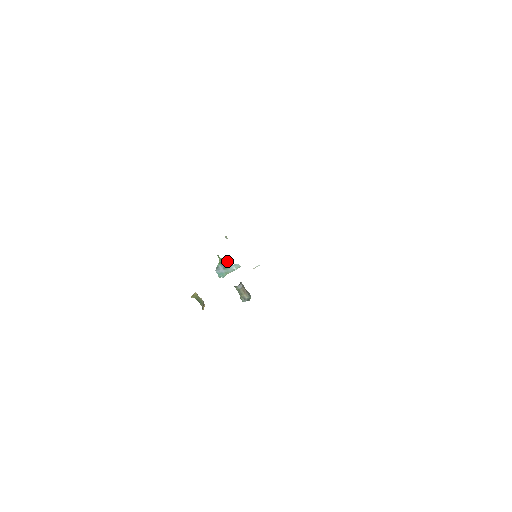
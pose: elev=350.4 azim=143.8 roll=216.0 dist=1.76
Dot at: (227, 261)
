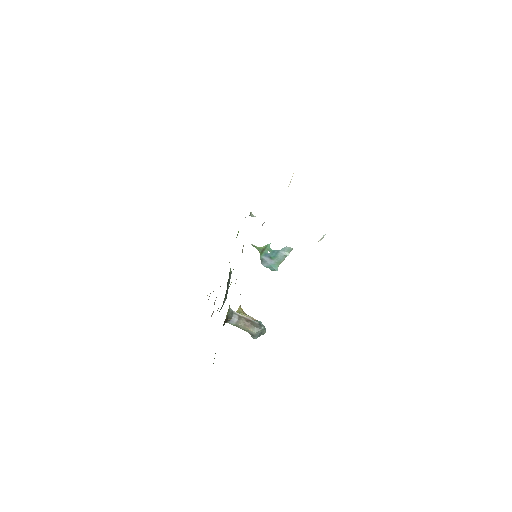
Dot at: (269, 248)
